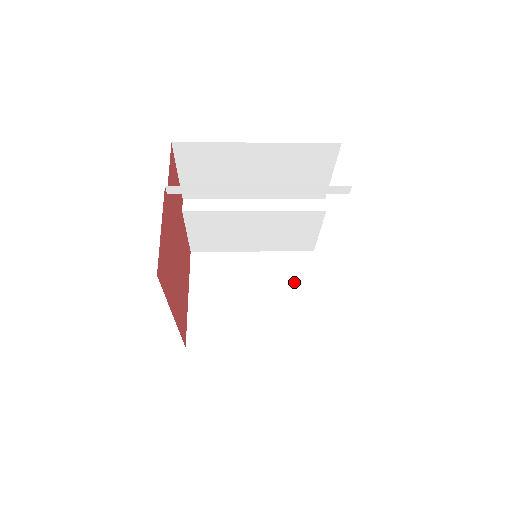
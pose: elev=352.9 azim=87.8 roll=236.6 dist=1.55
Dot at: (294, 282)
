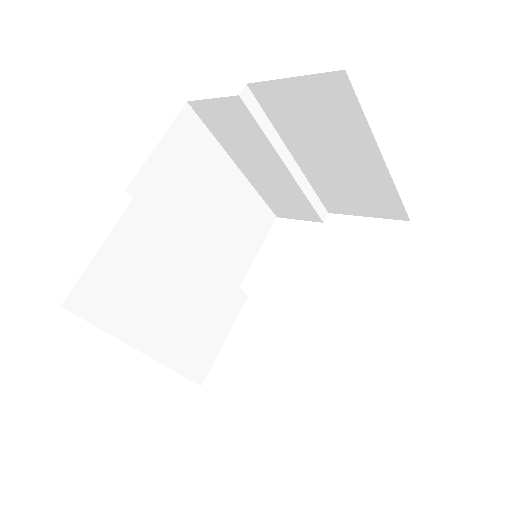
Dot at: occluded
